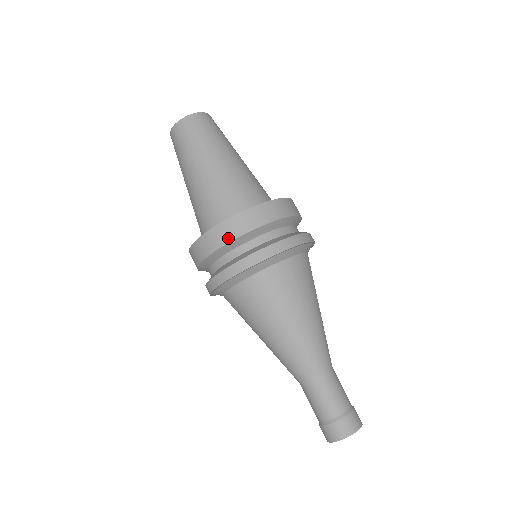
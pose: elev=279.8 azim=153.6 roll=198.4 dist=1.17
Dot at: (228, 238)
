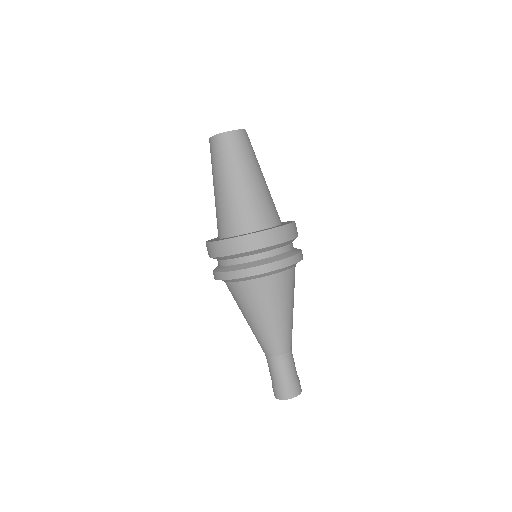
Dot at: (283, 239)
